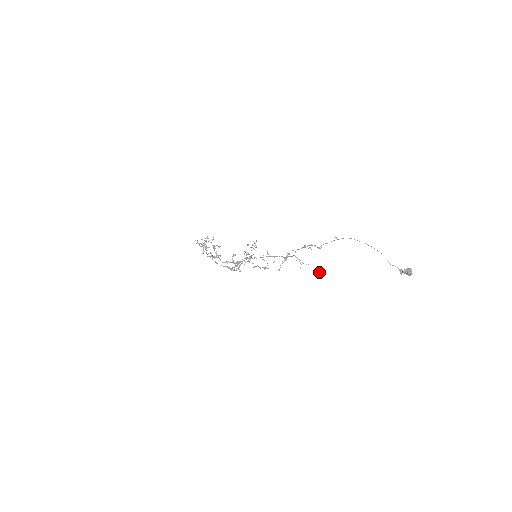
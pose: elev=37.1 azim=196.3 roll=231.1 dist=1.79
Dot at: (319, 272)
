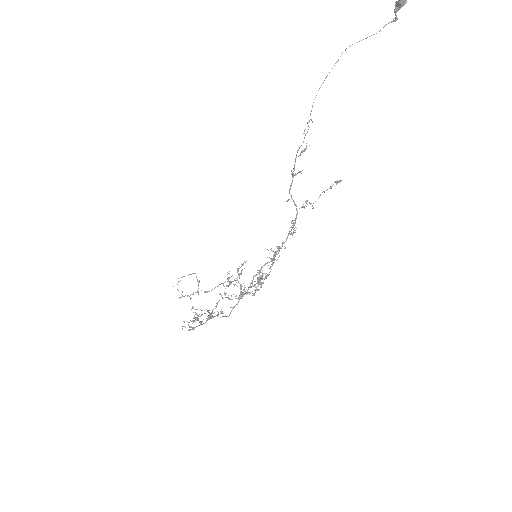
Dot at: (335, 182)
